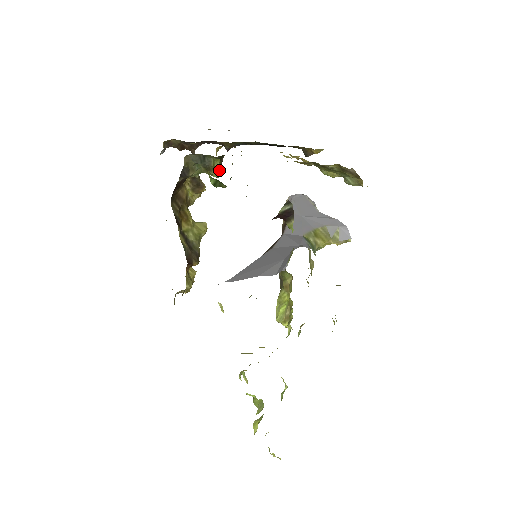
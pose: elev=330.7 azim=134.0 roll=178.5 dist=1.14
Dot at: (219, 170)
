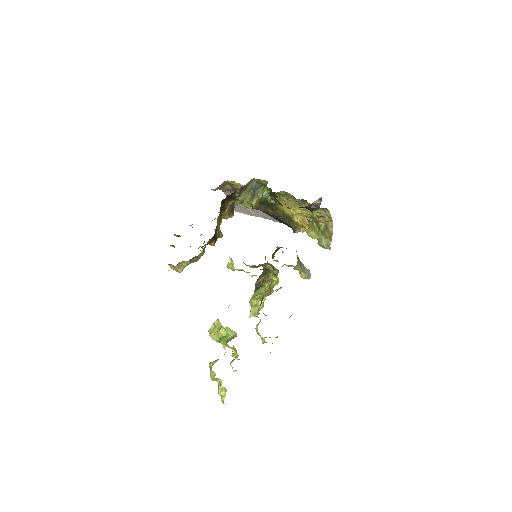
Dot at: (258, 201)
